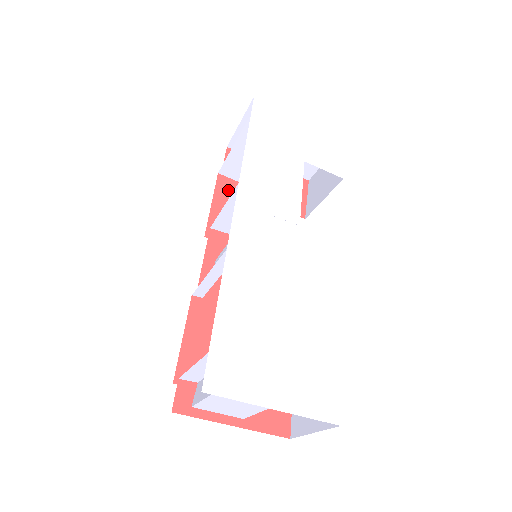
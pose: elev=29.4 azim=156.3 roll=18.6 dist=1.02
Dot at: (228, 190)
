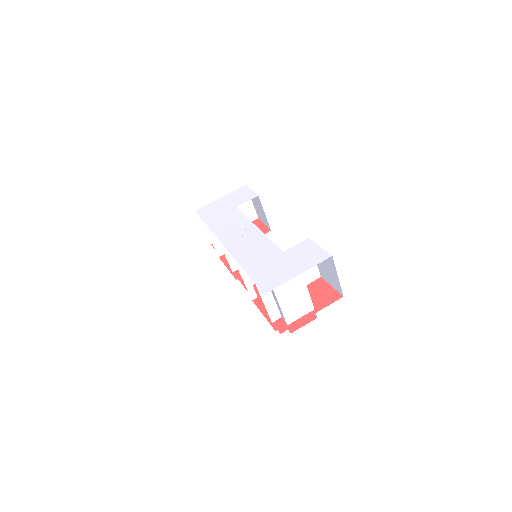
Dot at: occluded
